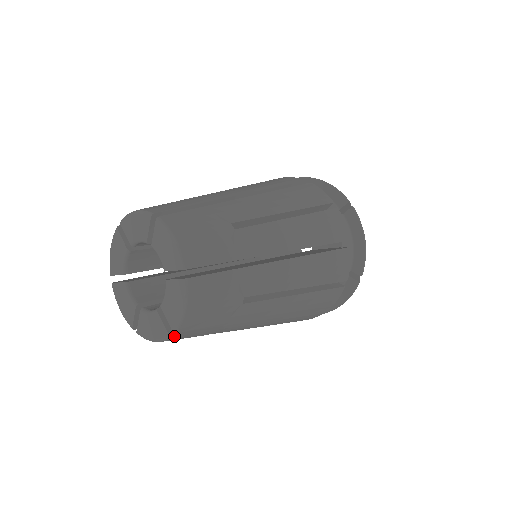
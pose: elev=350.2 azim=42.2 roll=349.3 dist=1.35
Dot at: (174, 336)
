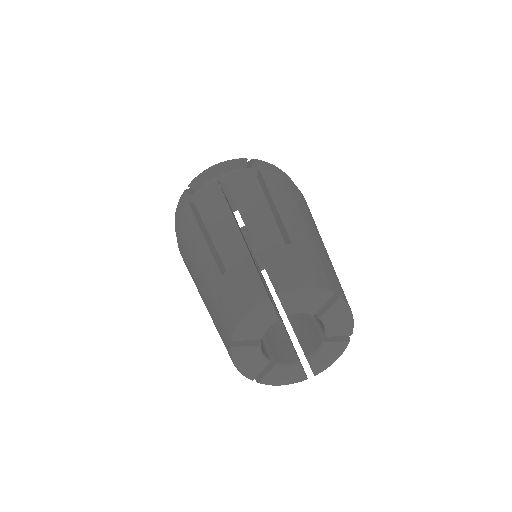
Dot at: (349, 338)
